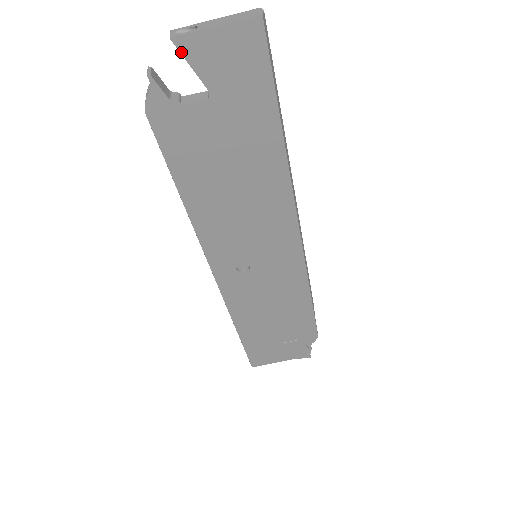
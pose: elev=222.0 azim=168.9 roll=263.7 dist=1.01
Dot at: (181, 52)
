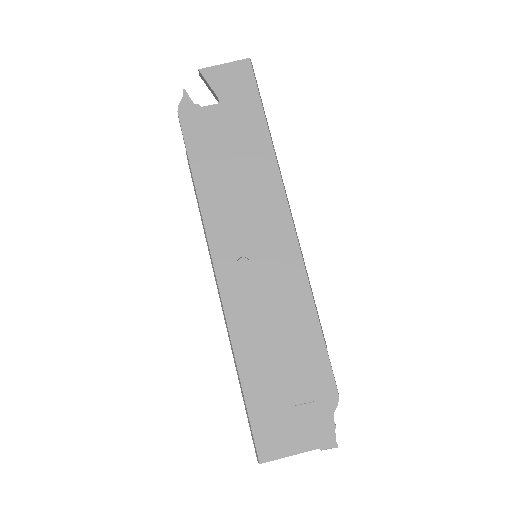
Dot at: (204, 77)
